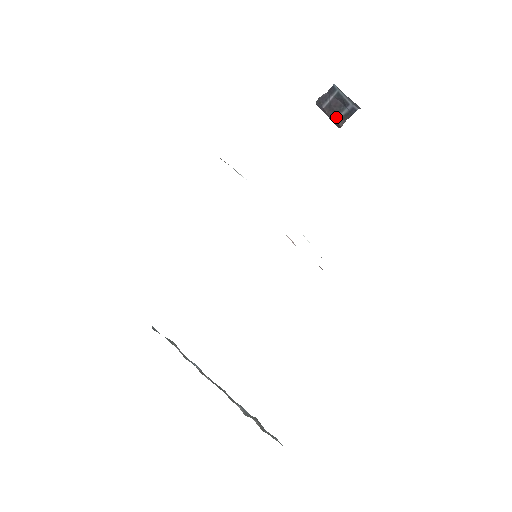
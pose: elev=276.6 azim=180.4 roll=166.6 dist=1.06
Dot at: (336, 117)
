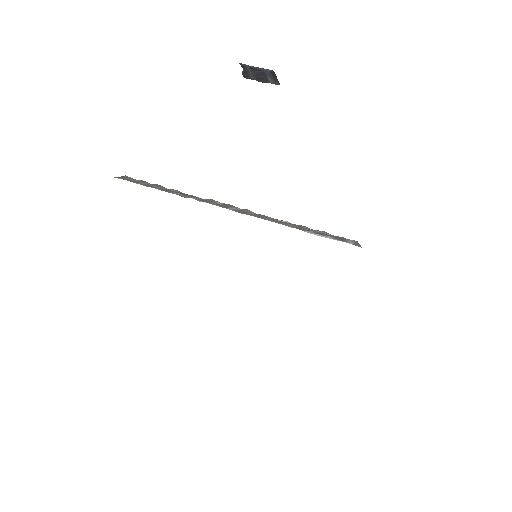
Dot at: (269, 81)
